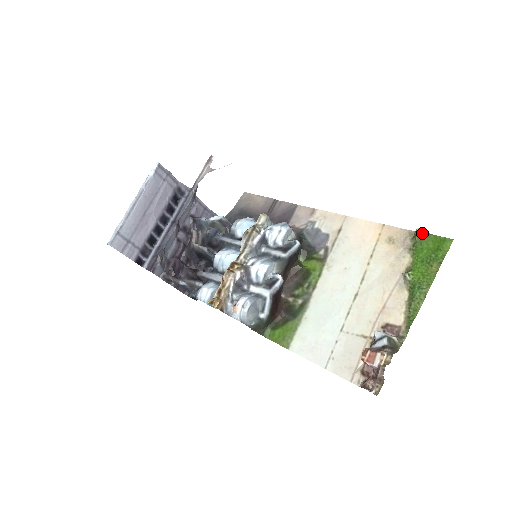
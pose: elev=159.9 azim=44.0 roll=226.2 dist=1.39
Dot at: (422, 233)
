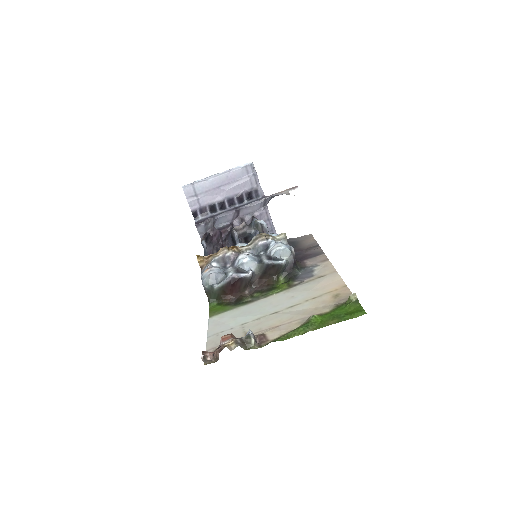
Dot at: (353, 298)
